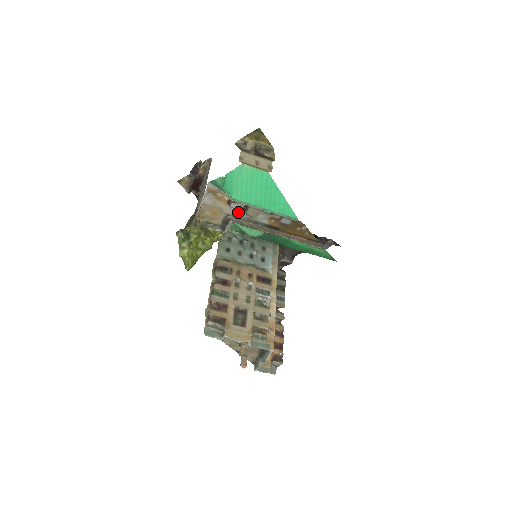
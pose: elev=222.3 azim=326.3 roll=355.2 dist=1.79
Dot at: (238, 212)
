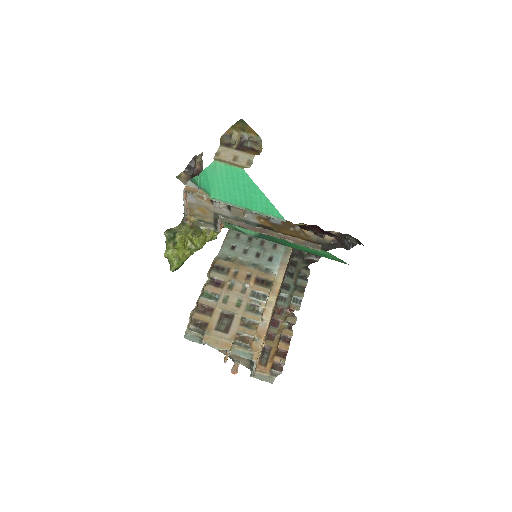
Dot at: (225, 211)
